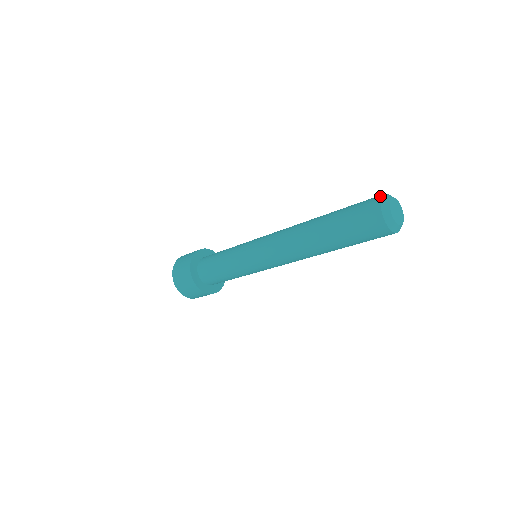
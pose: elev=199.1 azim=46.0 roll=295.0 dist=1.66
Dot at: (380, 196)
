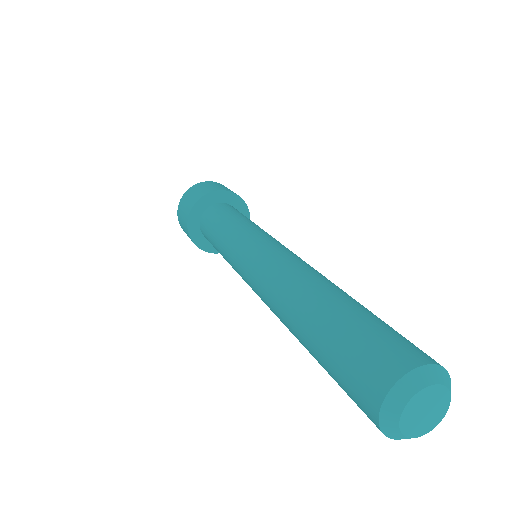
Dot at: (374, 418)
